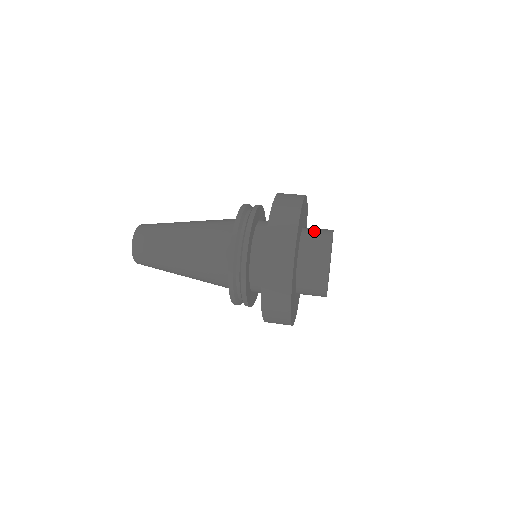
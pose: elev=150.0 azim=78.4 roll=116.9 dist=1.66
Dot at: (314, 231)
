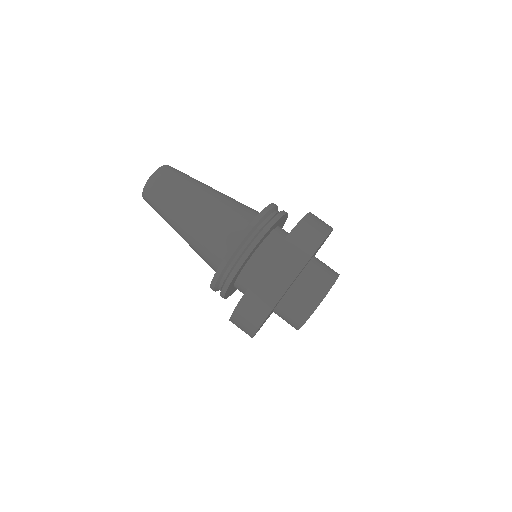
Dot at: (308, 285)
